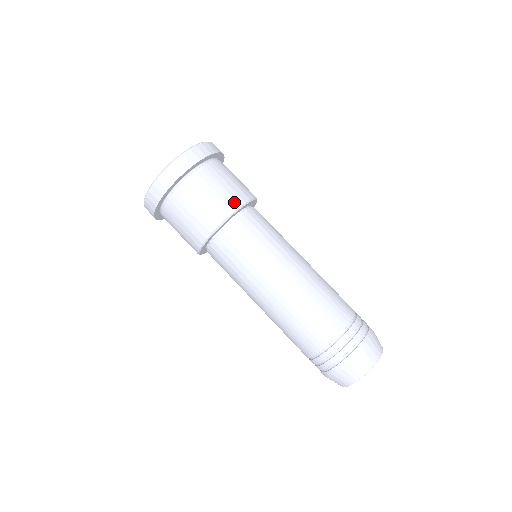
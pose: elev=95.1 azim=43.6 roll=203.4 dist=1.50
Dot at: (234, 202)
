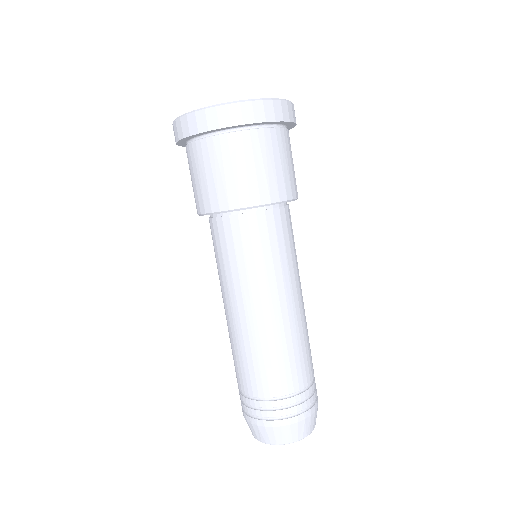
Dot at: occluded
